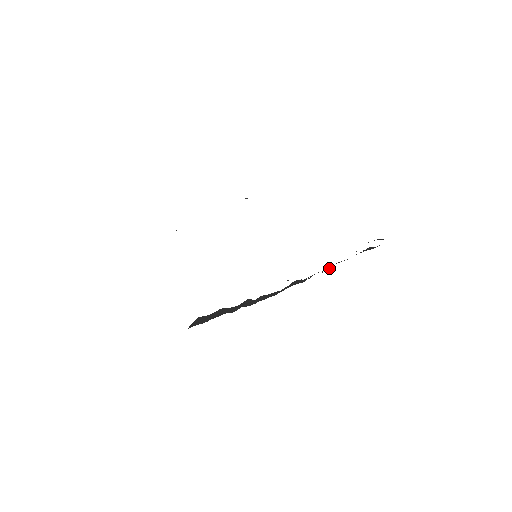
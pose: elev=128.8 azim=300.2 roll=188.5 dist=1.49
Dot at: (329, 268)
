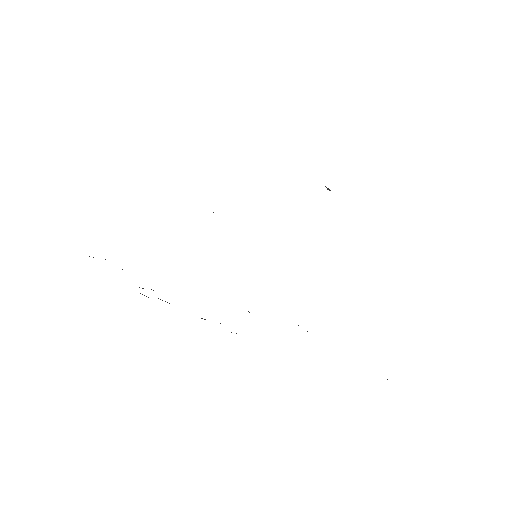
Dot at: occluded
